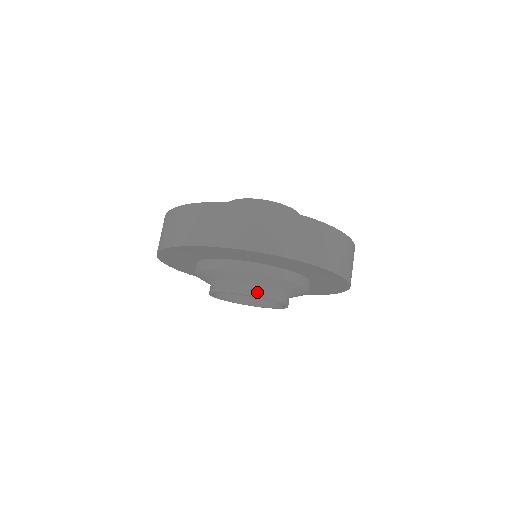
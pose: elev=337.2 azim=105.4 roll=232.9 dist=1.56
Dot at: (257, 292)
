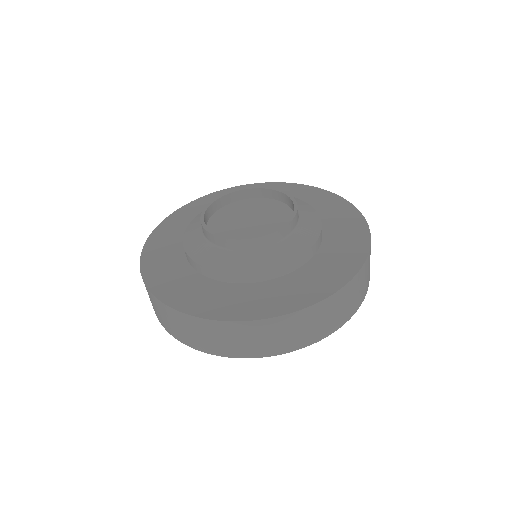
Dot at: occluded
